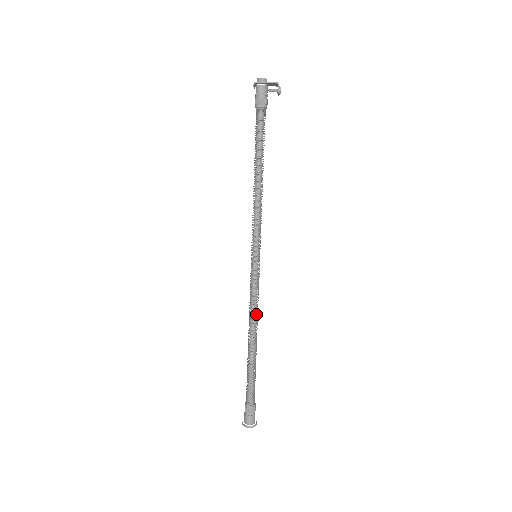
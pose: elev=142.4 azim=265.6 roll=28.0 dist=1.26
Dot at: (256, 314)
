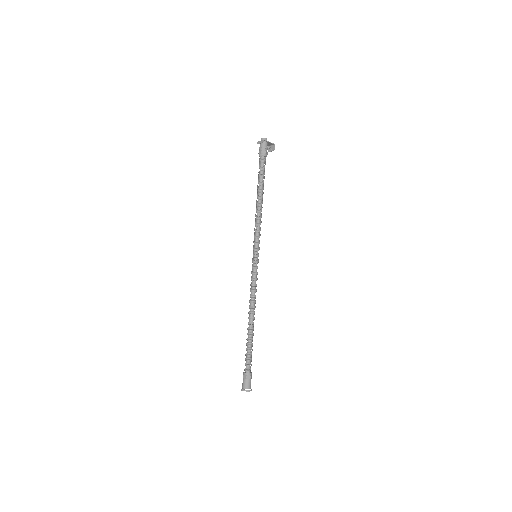
Dot at: (254, 299)
